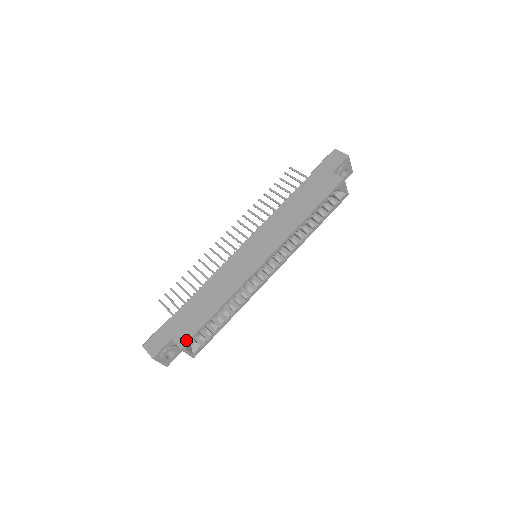
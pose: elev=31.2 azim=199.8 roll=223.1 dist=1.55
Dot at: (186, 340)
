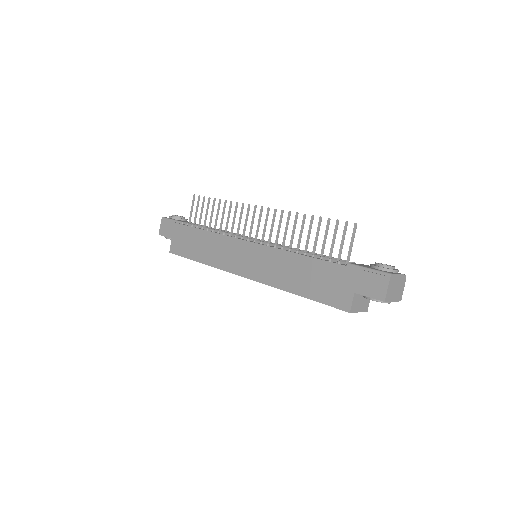
Dot at: (174, 252)
